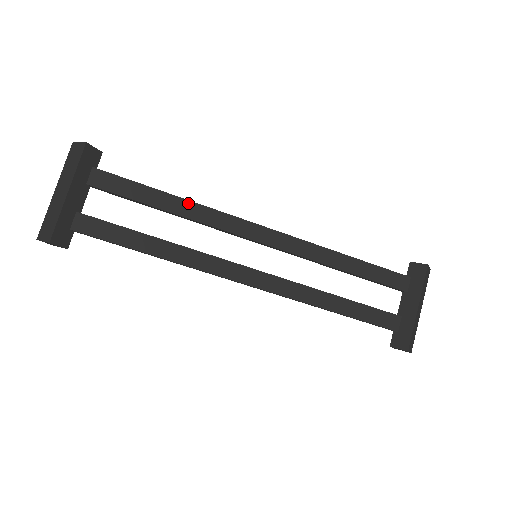
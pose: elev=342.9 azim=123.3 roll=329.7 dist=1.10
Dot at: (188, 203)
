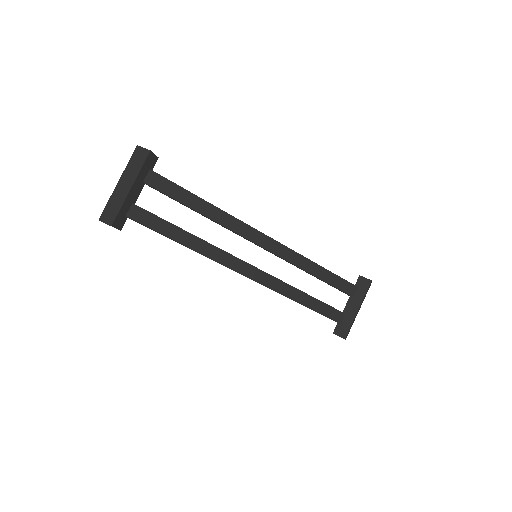
Dot at: (216, 209)
